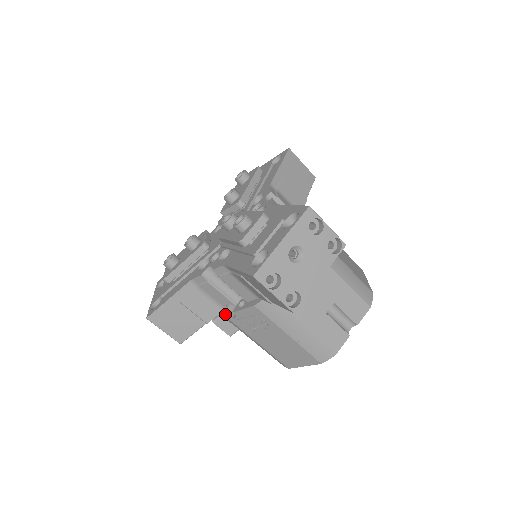
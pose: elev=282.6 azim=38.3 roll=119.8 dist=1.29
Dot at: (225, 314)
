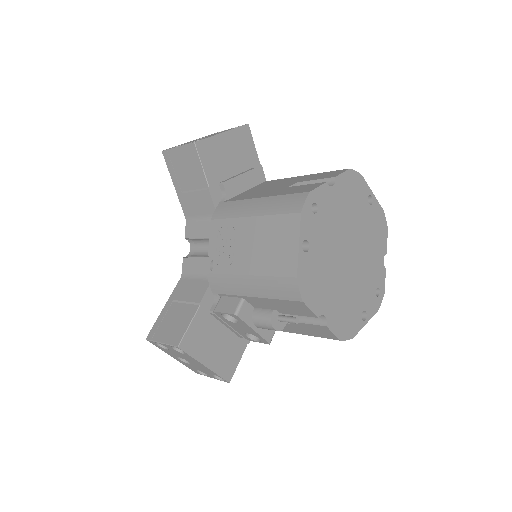
Dot at: (209, 275)
